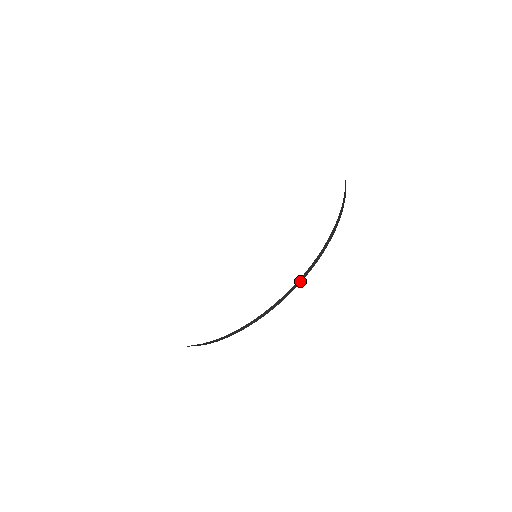
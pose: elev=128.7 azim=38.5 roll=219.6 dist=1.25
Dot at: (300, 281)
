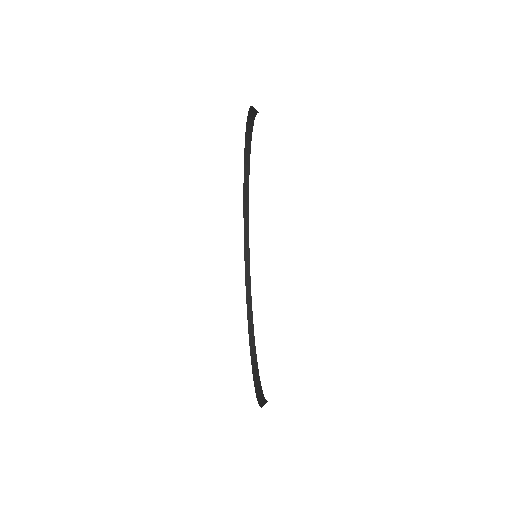
Dot at: (250, 300)
